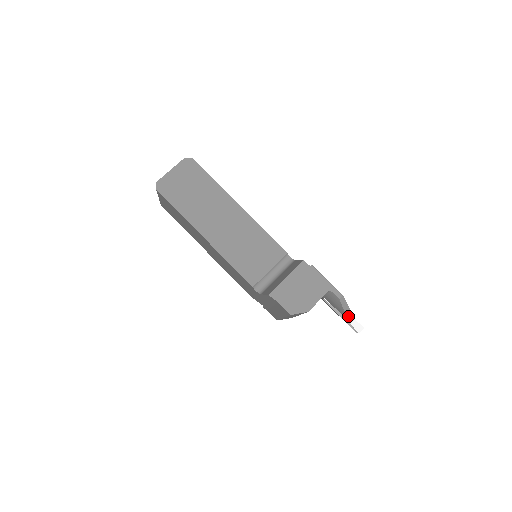
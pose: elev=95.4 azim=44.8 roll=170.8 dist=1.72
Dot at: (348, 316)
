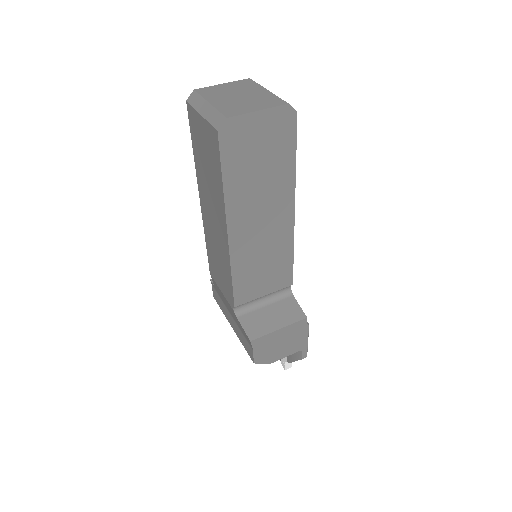
Dot at: occluded
